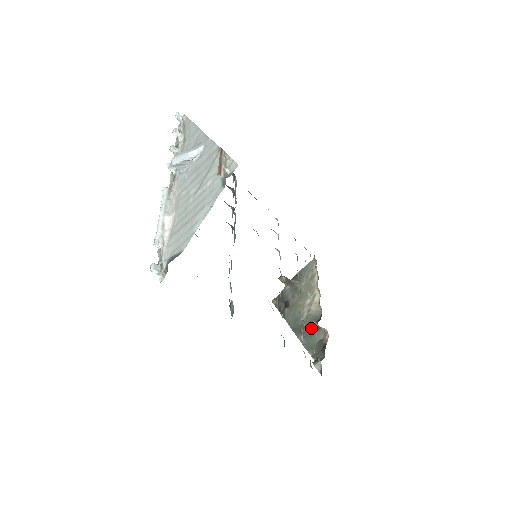
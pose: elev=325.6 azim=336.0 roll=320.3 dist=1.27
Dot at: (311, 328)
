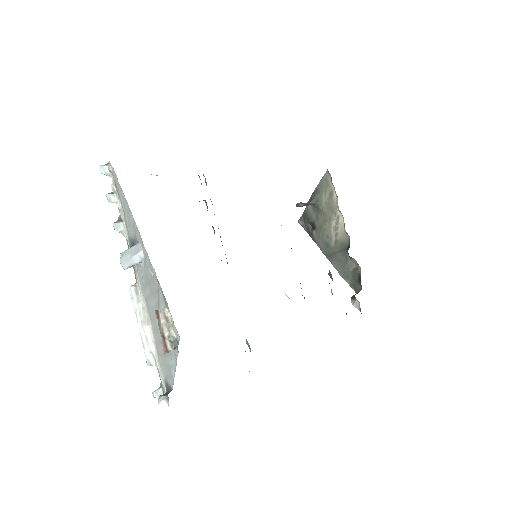
Dot at: (343, 255)
